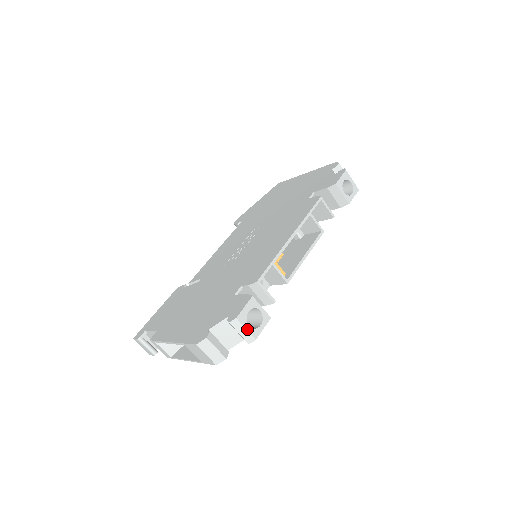
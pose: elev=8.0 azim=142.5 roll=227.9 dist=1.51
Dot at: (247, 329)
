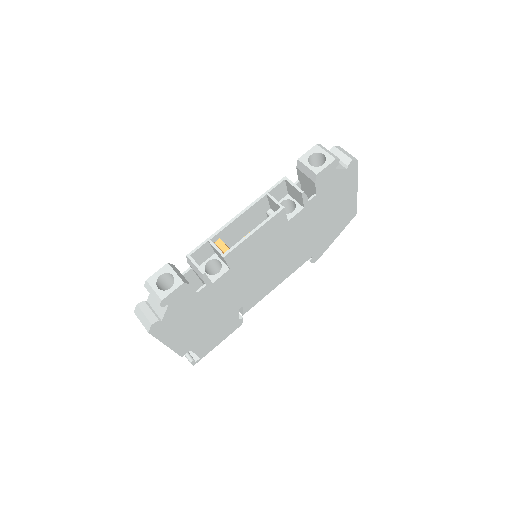
Dot at: (155, 290)
